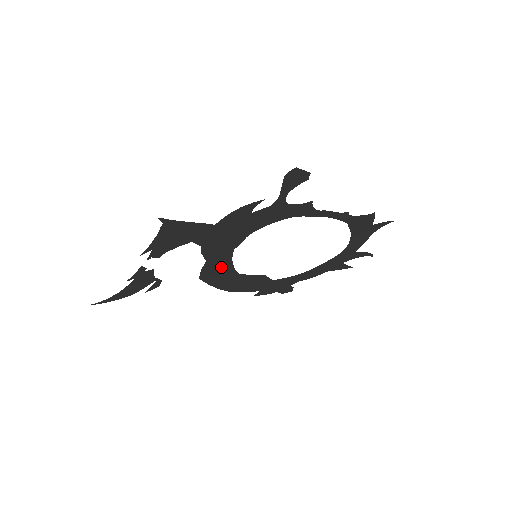
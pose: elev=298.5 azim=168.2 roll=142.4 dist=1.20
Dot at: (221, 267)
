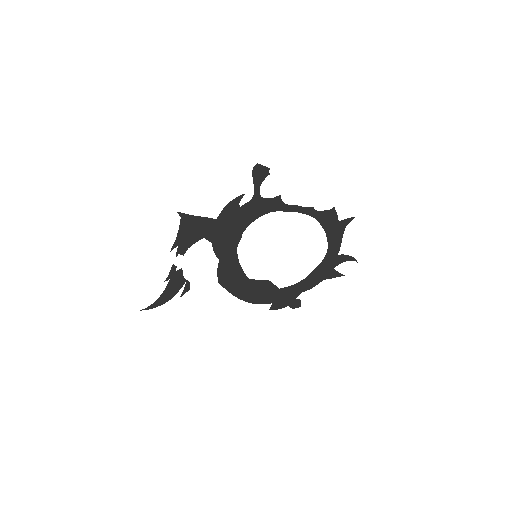
Dot at: (232, 269)
